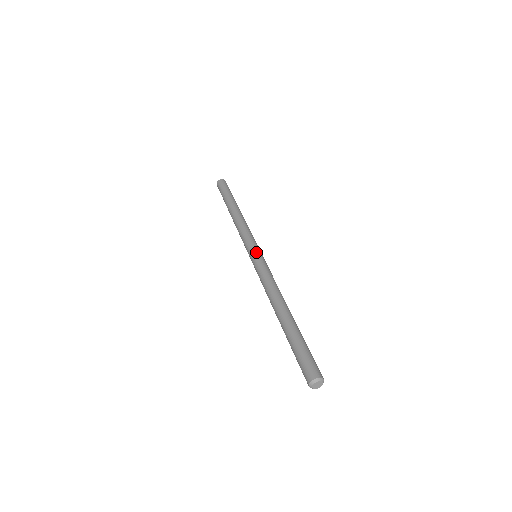
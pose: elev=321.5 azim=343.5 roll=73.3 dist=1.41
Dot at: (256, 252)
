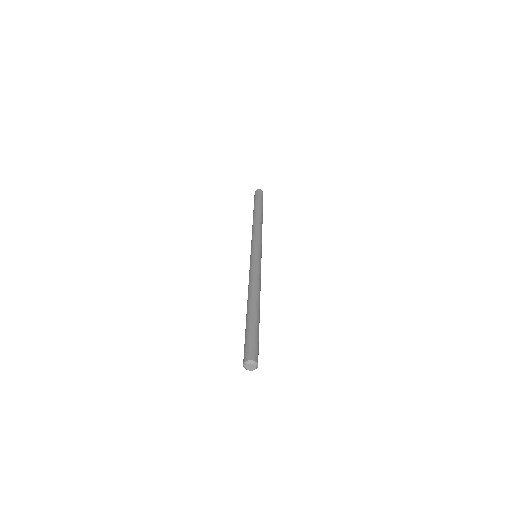
Dot at: (260, 254)
